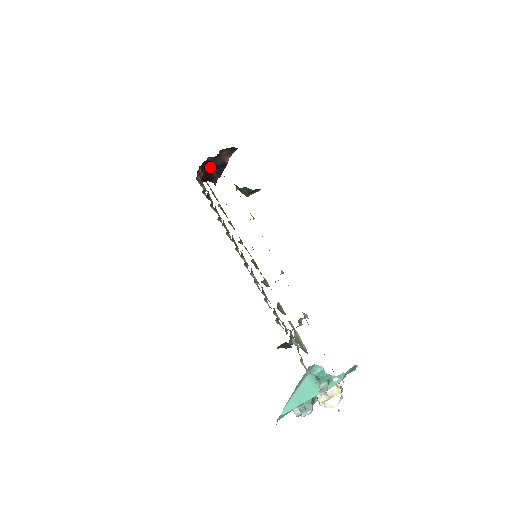
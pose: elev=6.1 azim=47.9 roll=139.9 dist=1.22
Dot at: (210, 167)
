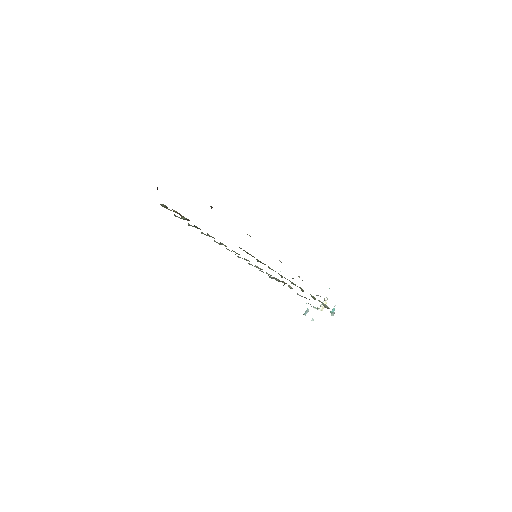
Dot at: occluded
